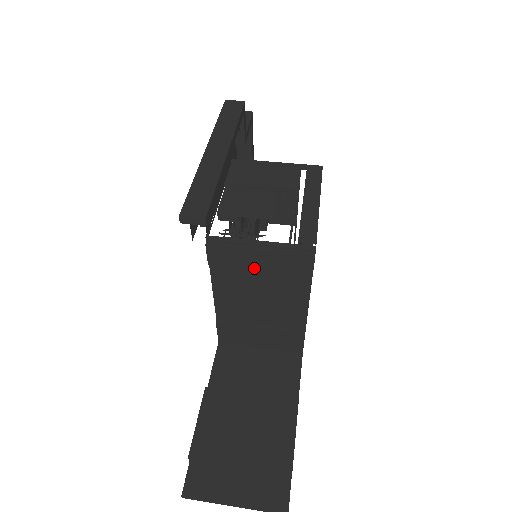
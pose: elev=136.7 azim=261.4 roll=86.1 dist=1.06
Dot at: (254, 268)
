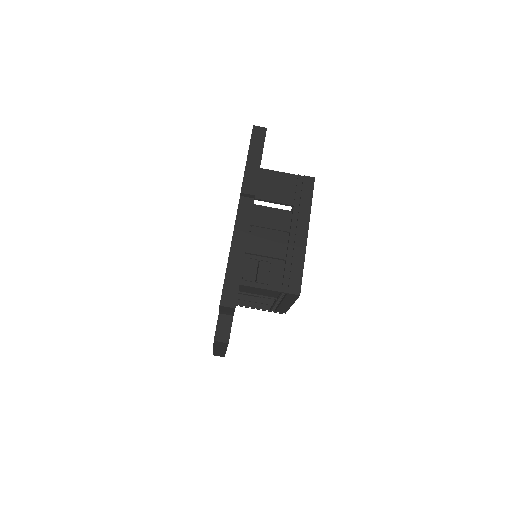
Dot at: occluded
